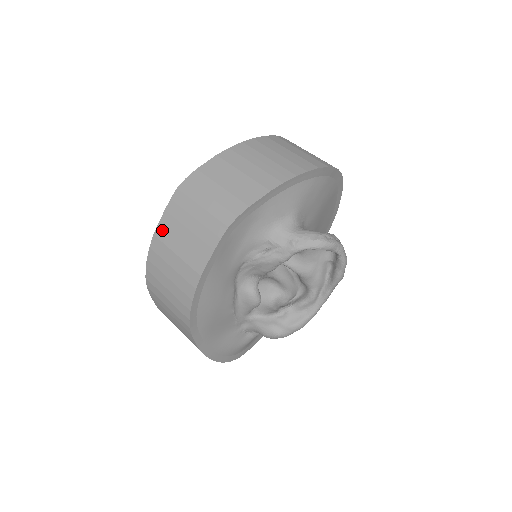
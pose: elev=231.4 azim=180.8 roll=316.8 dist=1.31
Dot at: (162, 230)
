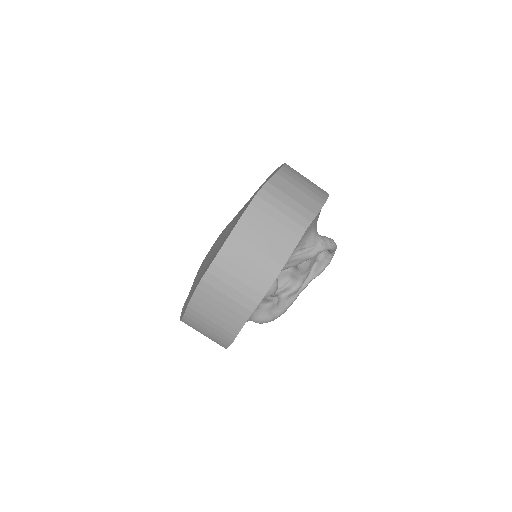
Dot at: (242, 228)
